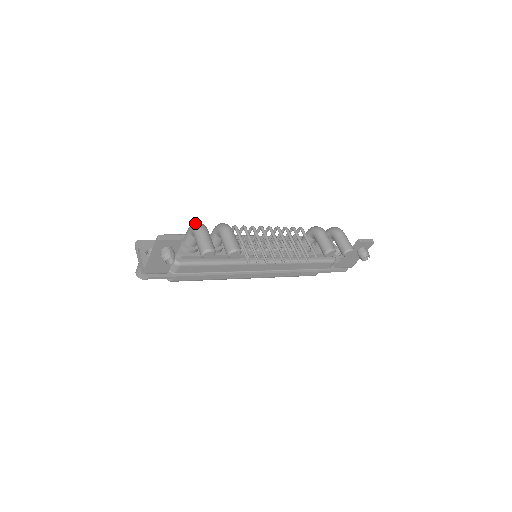
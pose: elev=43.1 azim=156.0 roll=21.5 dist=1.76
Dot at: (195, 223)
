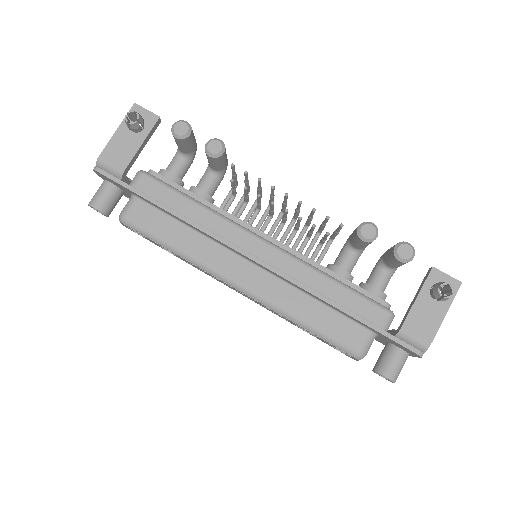
Dot at: occluded
